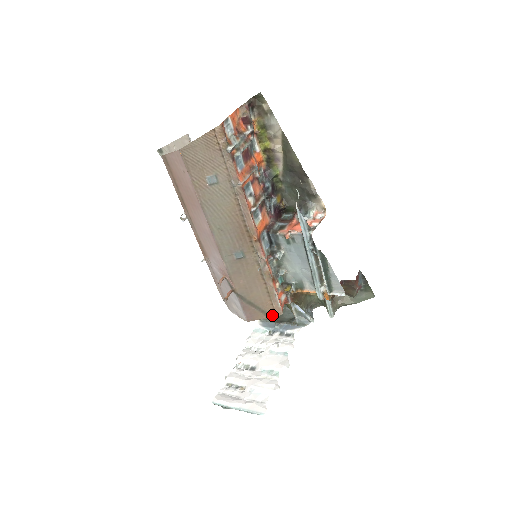
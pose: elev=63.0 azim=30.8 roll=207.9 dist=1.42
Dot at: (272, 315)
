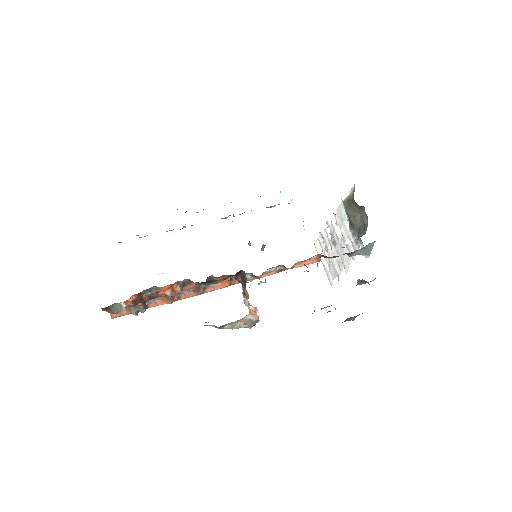
Dot at: occluded
